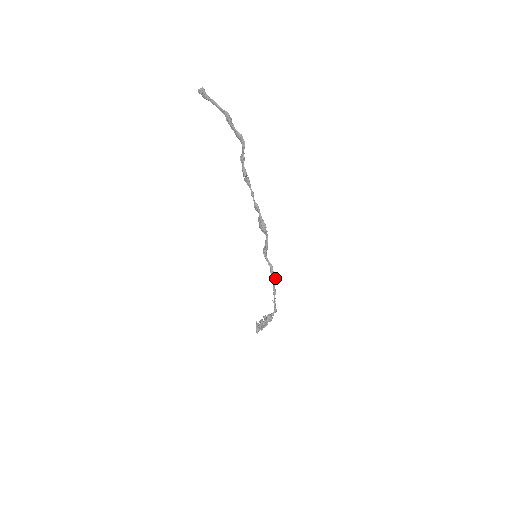
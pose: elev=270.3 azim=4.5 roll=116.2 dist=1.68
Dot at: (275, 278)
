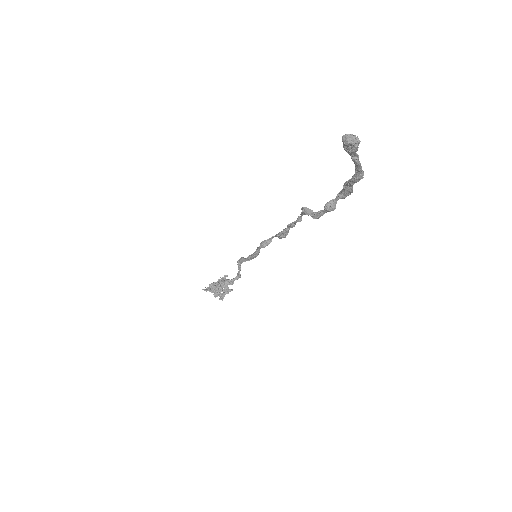
Dot at: occluded
